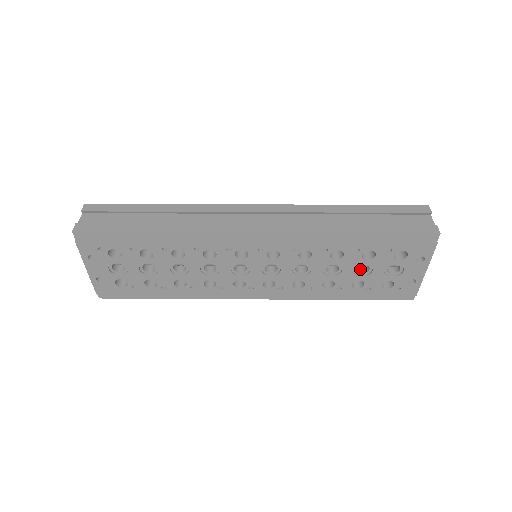
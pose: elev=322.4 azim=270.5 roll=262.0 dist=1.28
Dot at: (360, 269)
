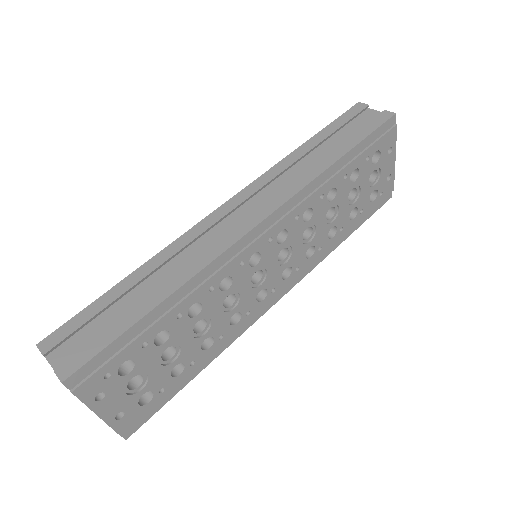
Dot at: occluded
